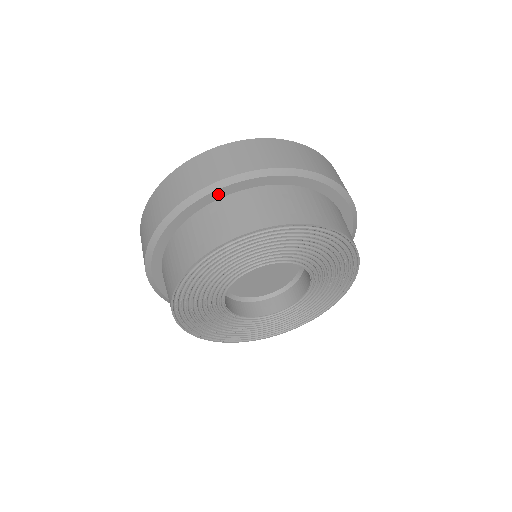
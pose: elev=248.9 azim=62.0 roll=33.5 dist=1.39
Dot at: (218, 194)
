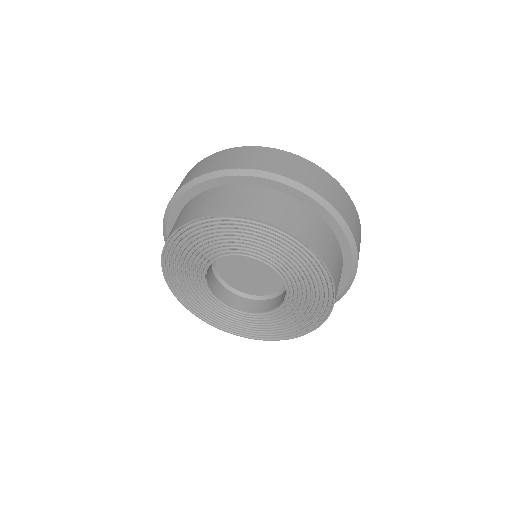
Dot at: (280, 186)
